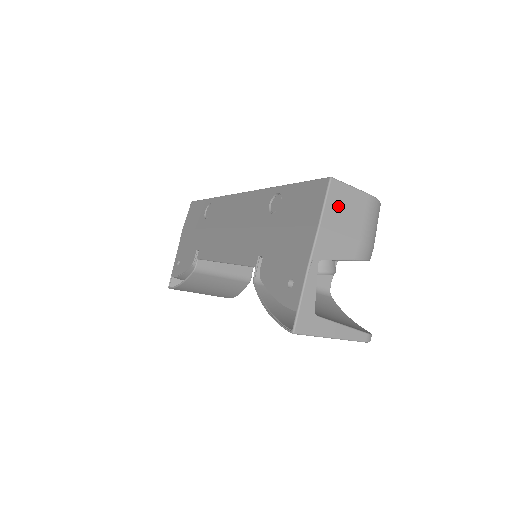
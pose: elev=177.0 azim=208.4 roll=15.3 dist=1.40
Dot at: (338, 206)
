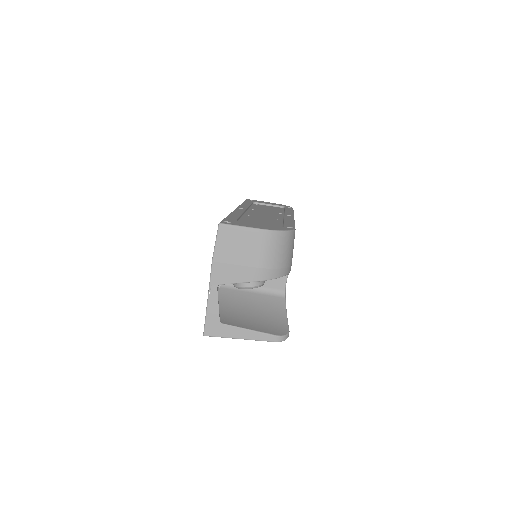
Dot at: (229, 244)
